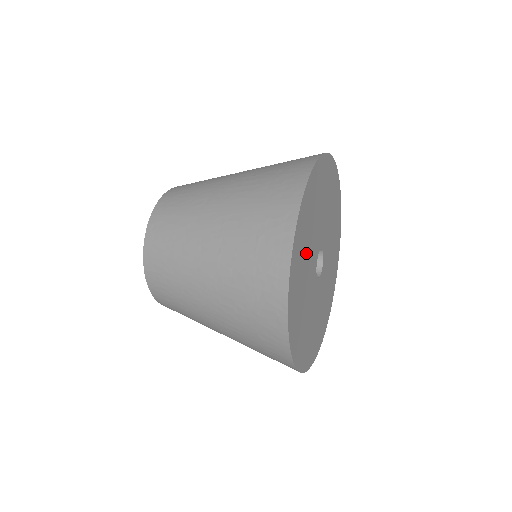
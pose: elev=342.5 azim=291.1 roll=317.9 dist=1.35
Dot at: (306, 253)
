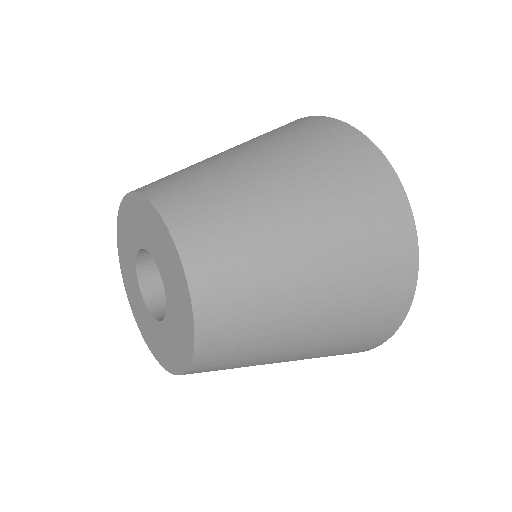
Dot at: occluded
